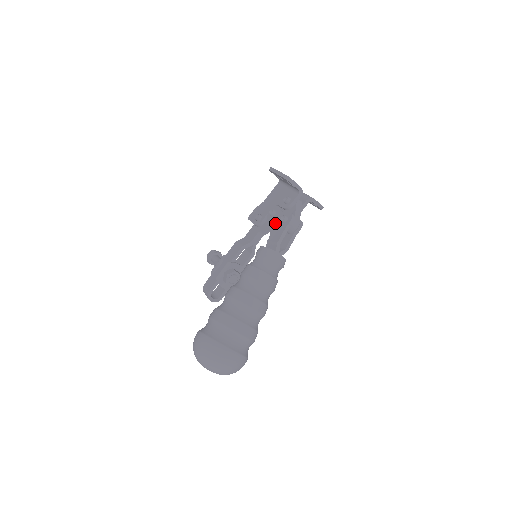
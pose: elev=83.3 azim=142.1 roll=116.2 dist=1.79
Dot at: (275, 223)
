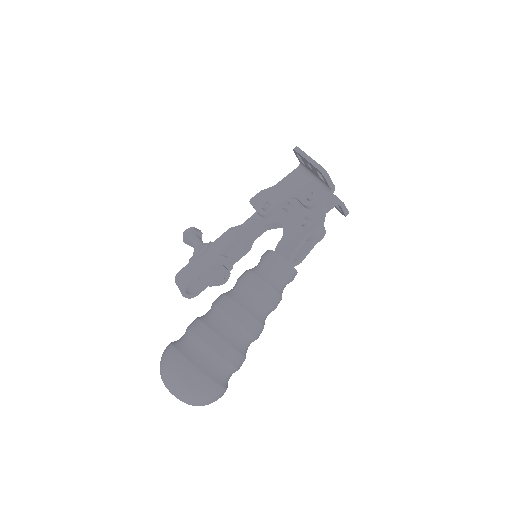
Dot at: (291, 222)
